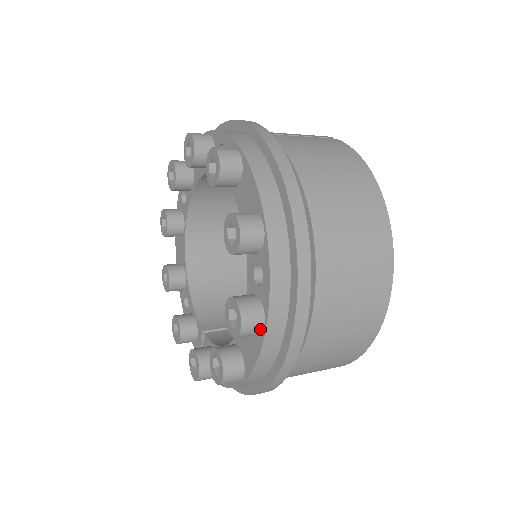
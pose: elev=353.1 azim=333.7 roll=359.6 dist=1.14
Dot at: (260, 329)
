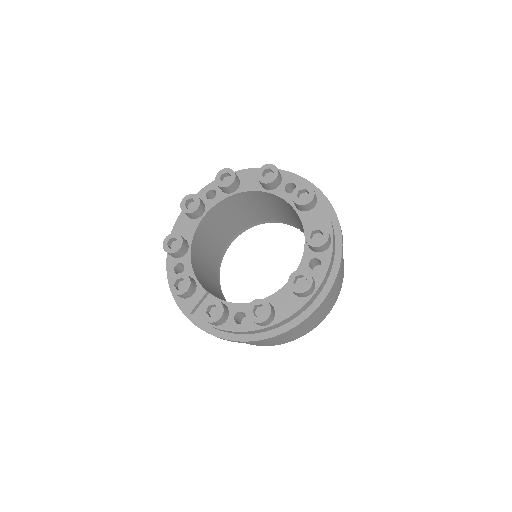
Dot at: (310, 294)
